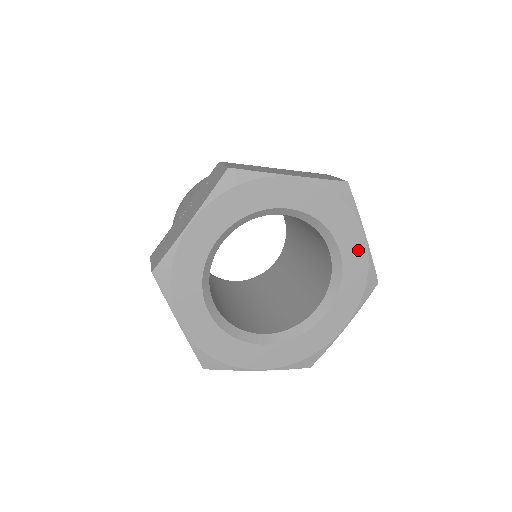
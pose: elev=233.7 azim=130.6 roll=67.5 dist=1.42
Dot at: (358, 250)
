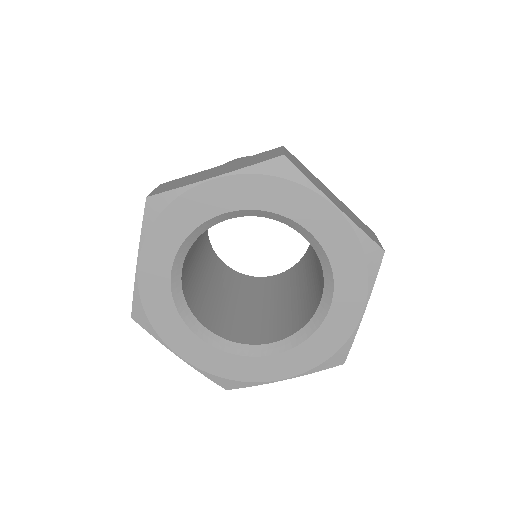
Dot at: (335, 225)
